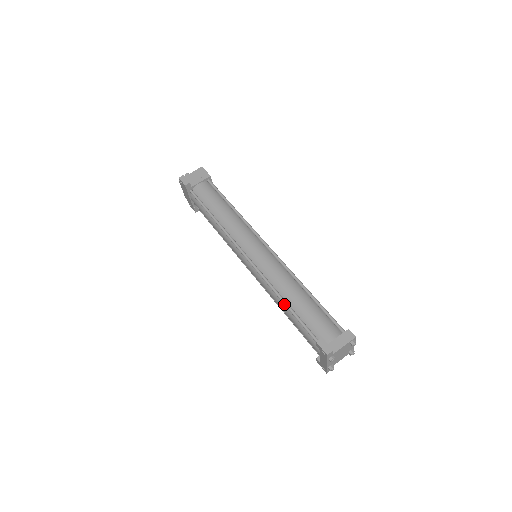
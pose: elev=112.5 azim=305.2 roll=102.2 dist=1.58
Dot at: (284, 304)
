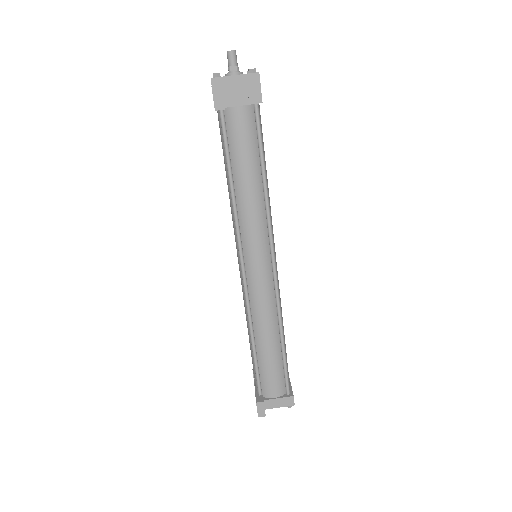
Dot at: (251, 341)
